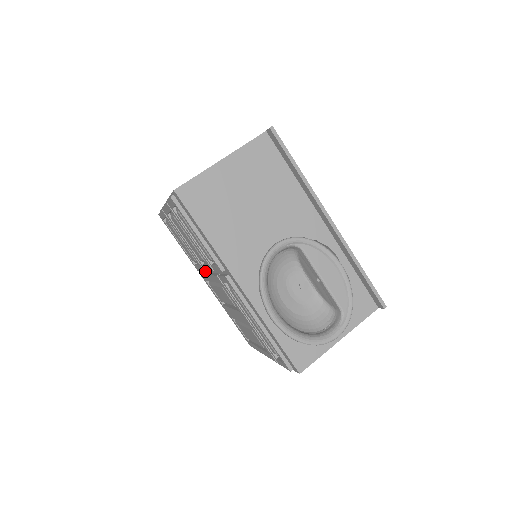
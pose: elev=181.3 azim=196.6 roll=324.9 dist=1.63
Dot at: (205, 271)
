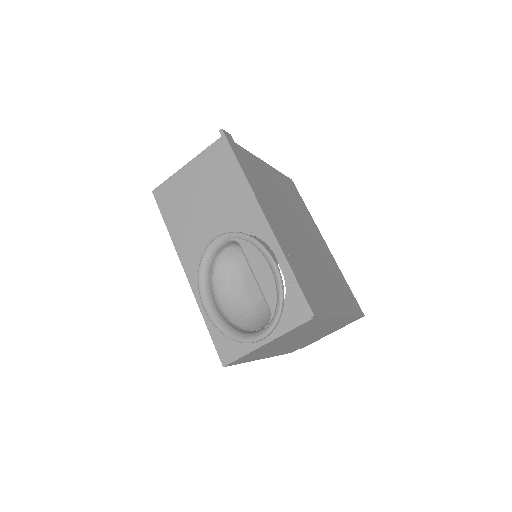
Dot at: occluded
